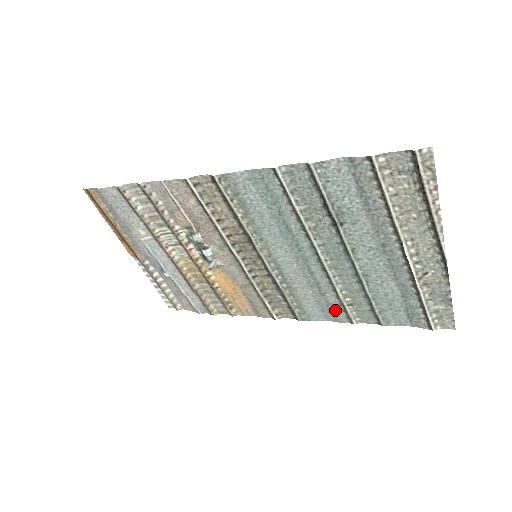
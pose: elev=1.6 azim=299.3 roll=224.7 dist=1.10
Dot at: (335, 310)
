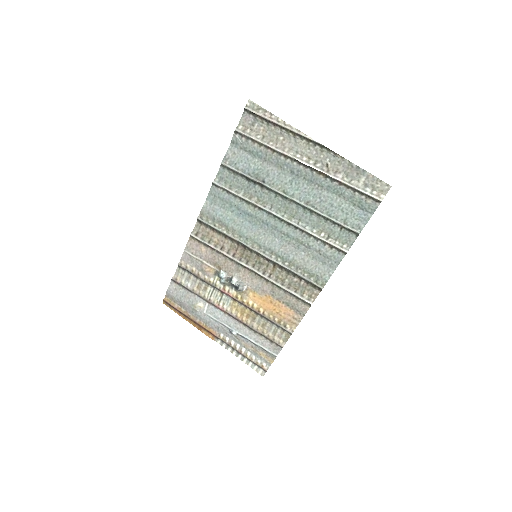
Dot at: (327, 253)
